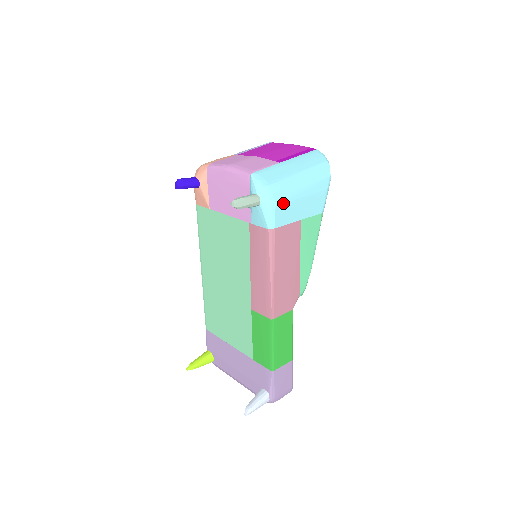
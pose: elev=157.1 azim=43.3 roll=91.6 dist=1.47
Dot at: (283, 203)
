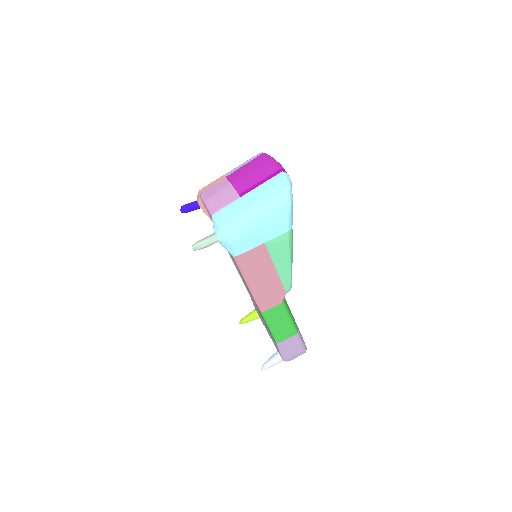
Dot at: (239, 237)
